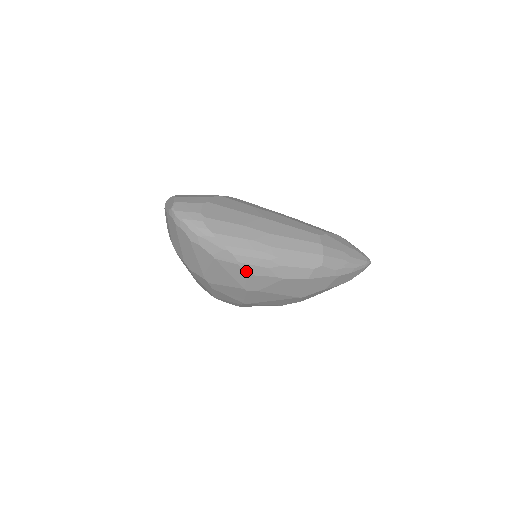
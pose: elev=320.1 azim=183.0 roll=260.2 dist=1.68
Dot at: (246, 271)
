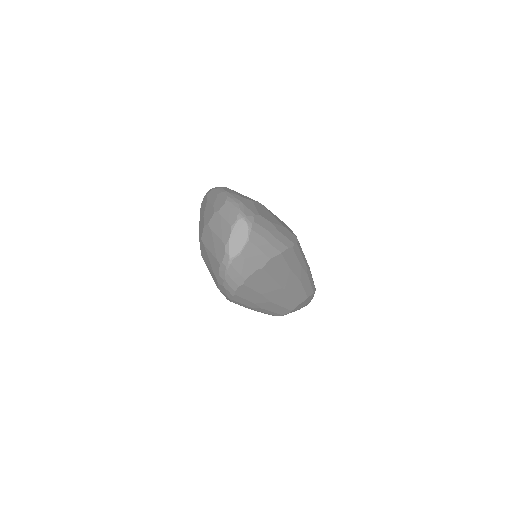
Dot at: occluded
